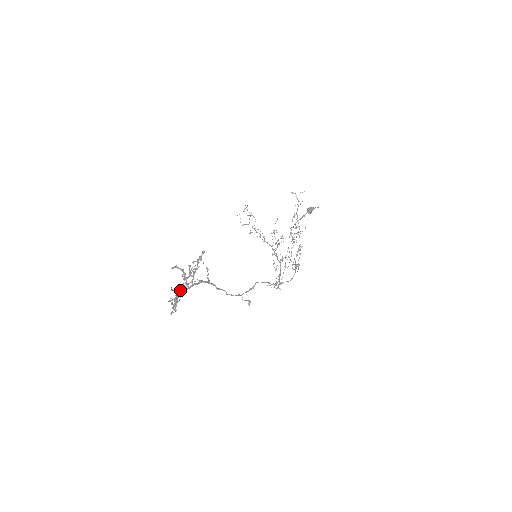
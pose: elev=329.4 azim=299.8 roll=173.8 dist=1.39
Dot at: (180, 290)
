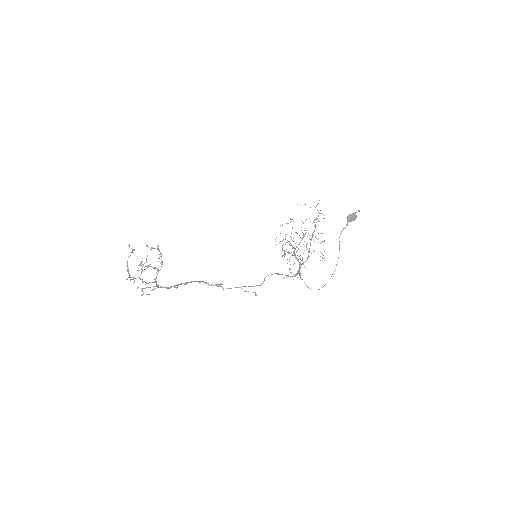
Dot at: (165, 287)
